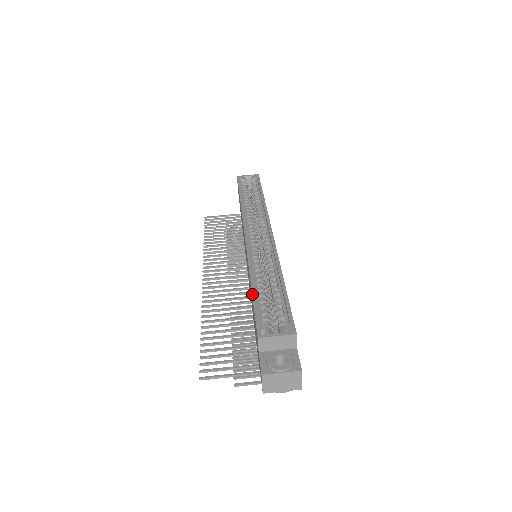
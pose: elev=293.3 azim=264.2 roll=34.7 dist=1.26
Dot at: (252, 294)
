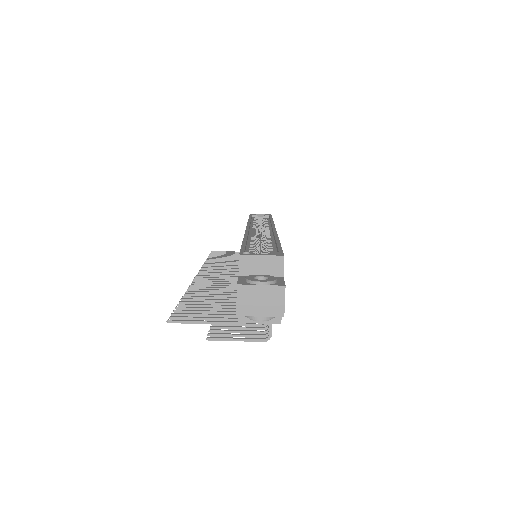
Dot at: (242, 242)
